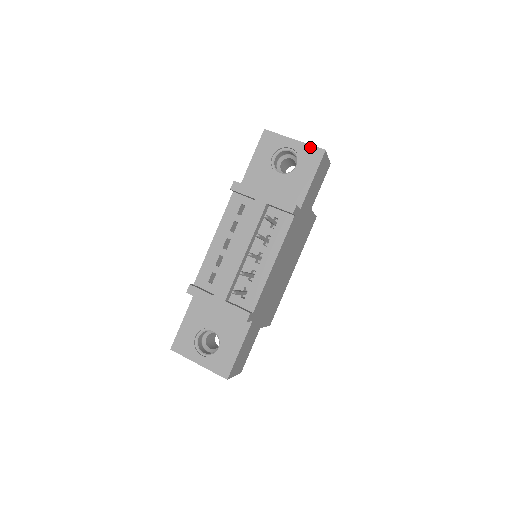
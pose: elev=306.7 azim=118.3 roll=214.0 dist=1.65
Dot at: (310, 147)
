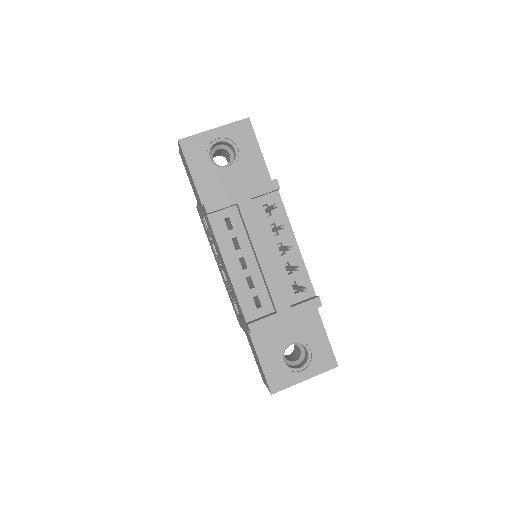
Dot at: (234, 125)
